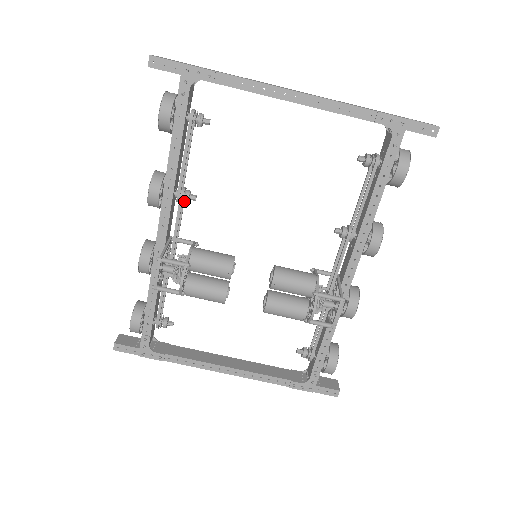
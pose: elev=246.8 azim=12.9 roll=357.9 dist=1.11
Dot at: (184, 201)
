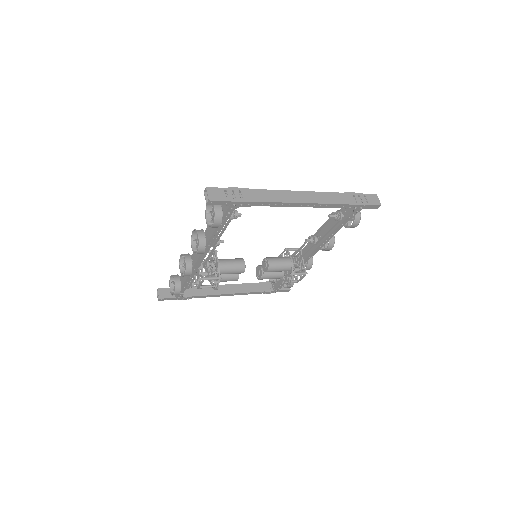
Dot at: (216, 245)
